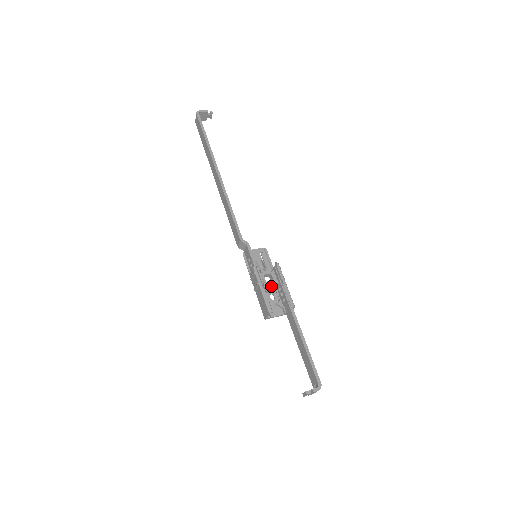
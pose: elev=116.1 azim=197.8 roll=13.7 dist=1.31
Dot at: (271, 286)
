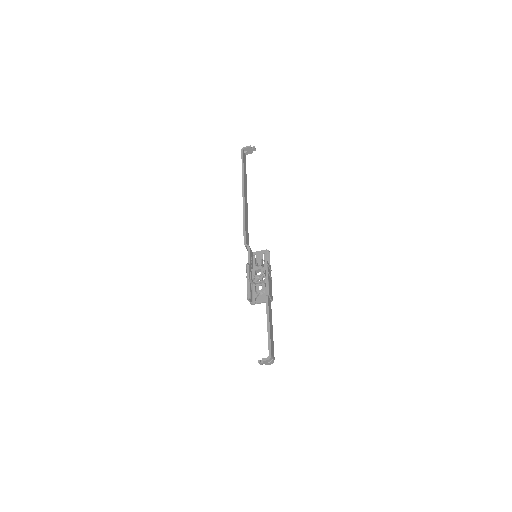
Dot at: (259, 279)
